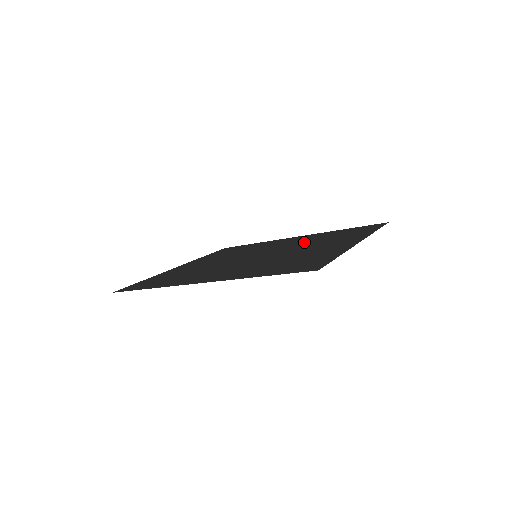
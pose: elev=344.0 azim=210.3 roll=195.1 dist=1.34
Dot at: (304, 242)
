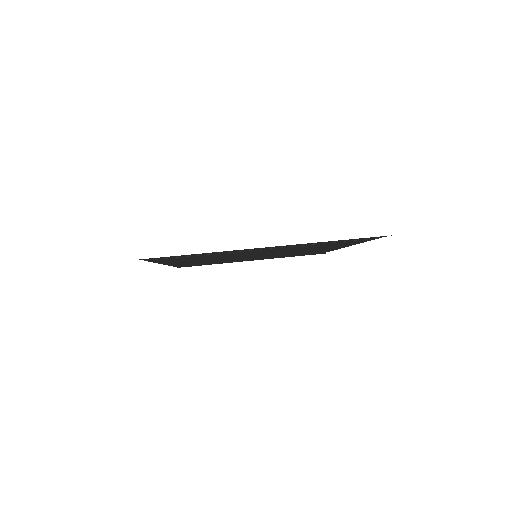
Dot at: occluded
